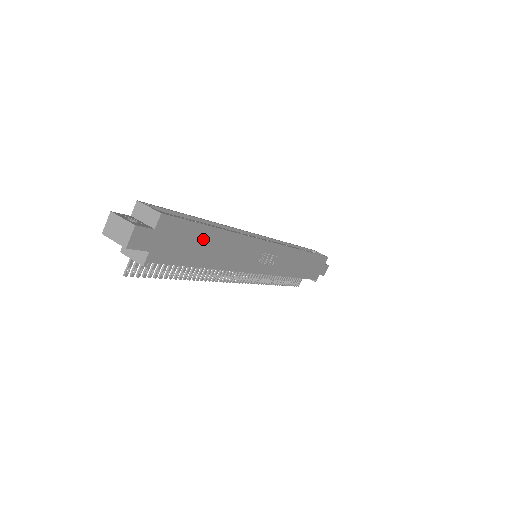
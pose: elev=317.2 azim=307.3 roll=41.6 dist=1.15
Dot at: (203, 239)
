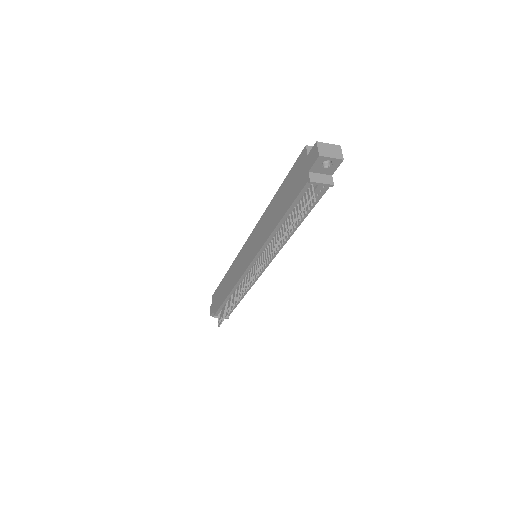
Dot at: occluded
